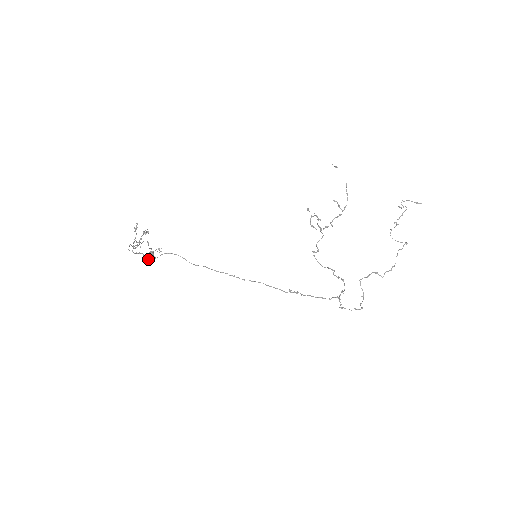
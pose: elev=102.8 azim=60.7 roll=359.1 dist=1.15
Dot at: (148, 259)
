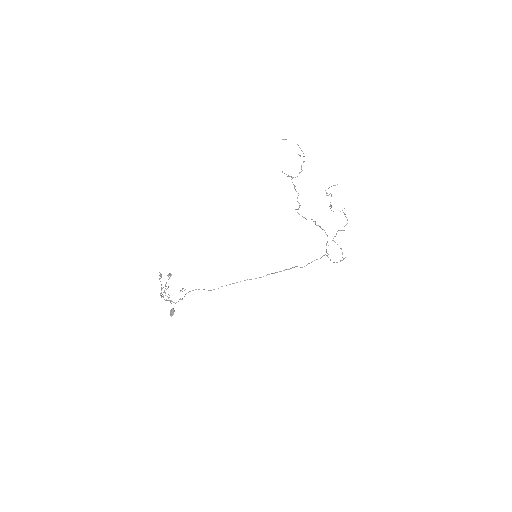
Dot at: occluded
